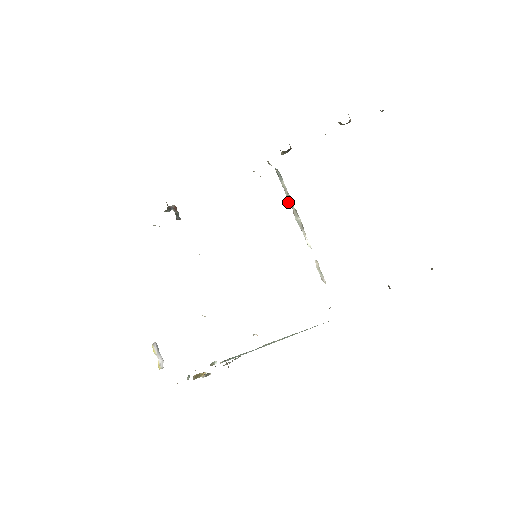
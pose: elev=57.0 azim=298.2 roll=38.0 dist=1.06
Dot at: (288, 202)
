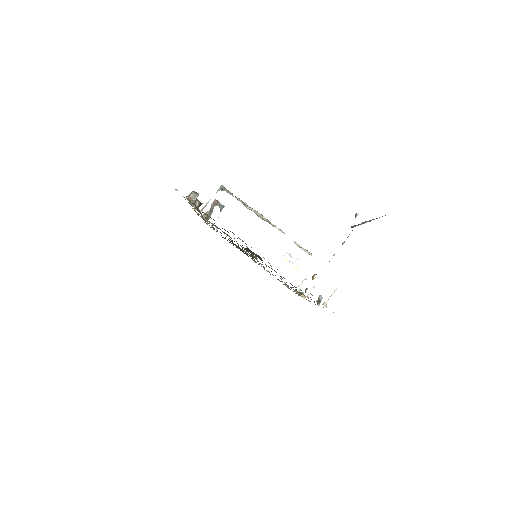
Dot at: (246, 207)
